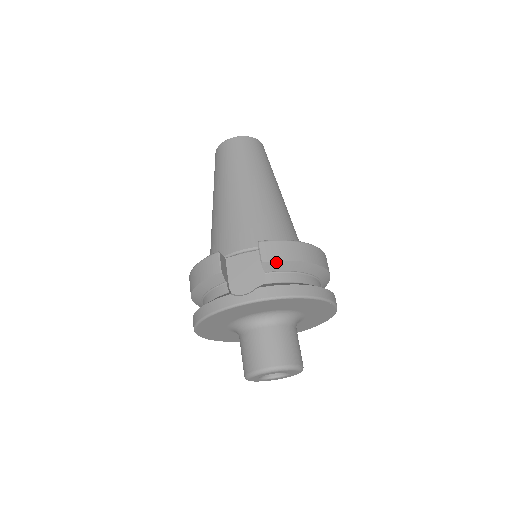
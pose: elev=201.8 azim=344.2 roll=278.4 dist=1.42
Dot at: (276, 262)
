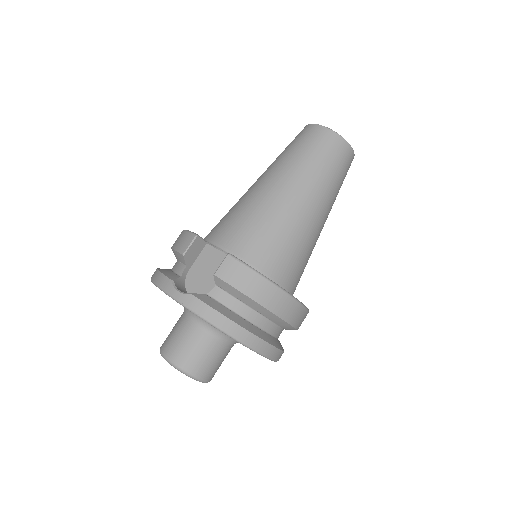
Dot at: (227, 284)
